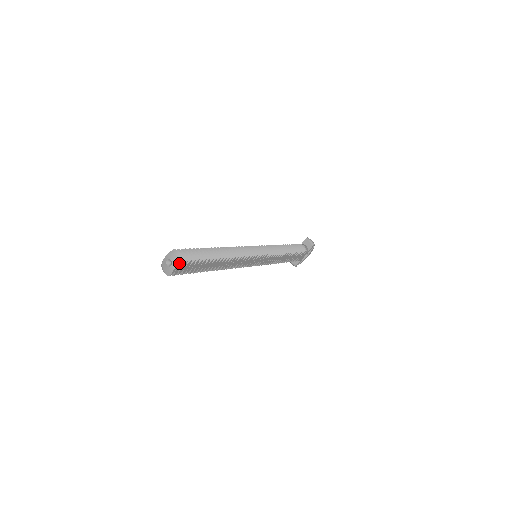
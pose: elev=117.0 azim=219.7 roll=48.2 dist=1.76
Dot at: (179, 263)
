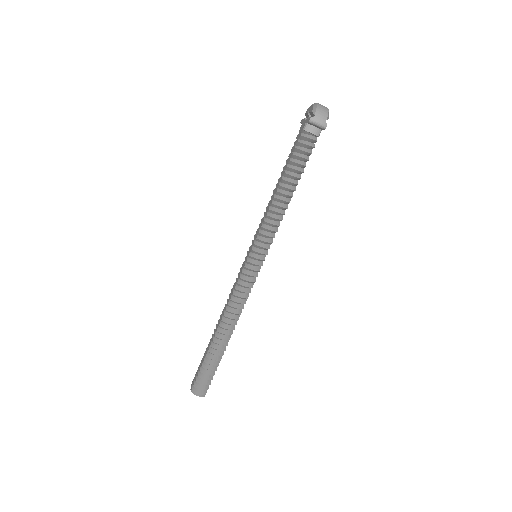
Dot at: (204, 394)
